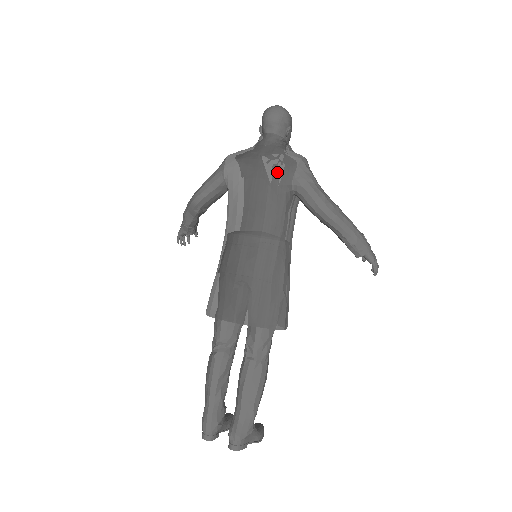
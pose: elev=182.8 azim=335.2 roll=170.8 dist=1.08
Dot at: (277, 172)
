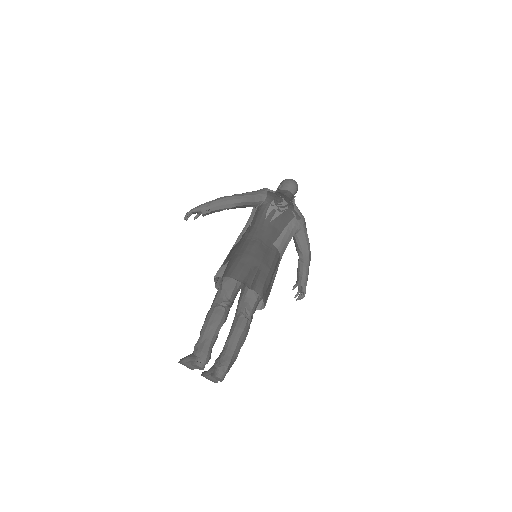
Dot at: (297, 217)
